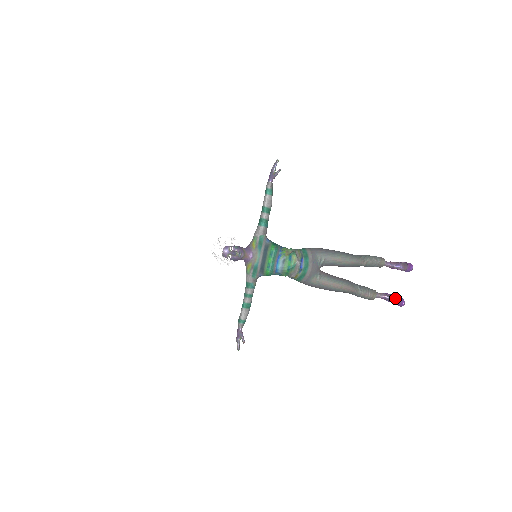
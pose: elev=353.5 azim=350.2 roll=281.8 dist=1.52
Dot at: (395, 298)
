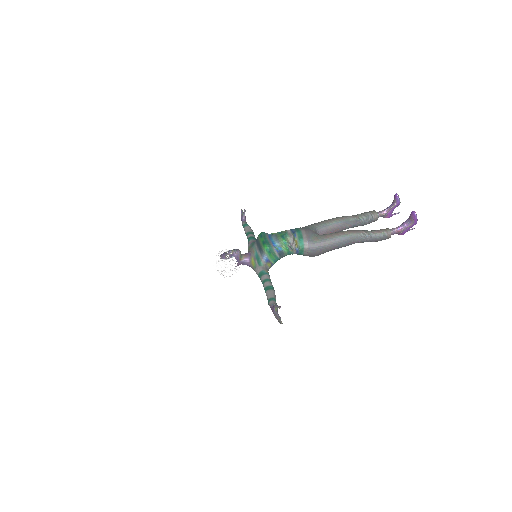
Dot at: (407, 220)
